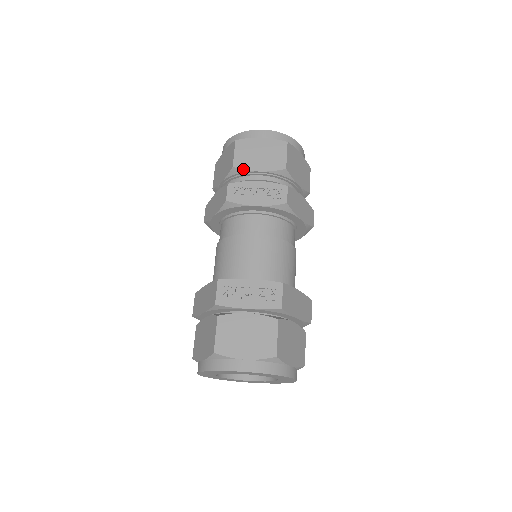
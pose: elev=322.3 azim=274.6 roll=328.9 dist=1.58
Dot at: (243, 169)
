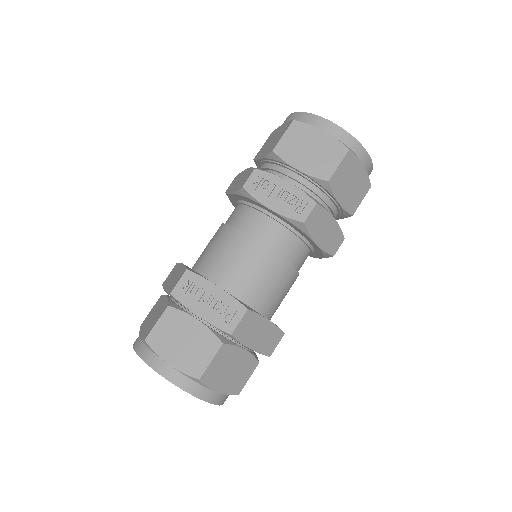
Dot at: (282, 158)
